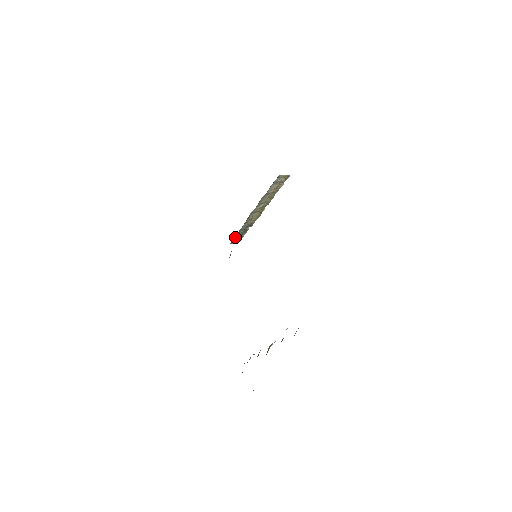
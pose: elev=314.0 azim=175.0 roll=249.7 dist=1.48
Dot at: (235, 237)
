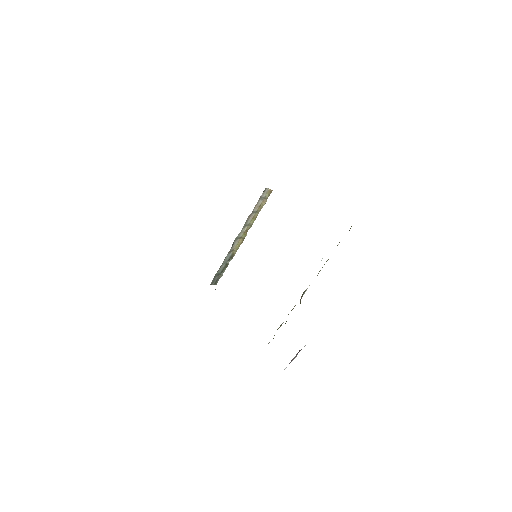
Dot at: (216, 275)
